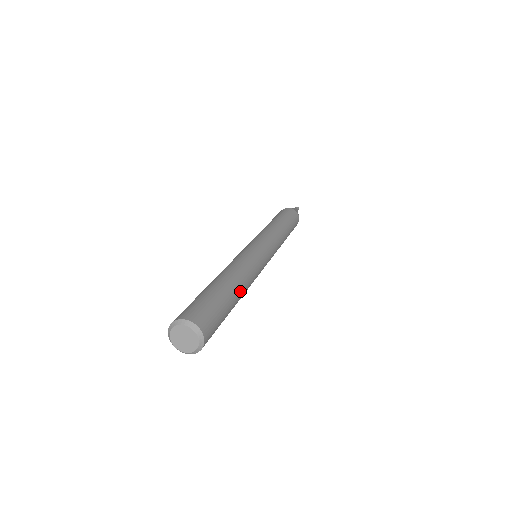
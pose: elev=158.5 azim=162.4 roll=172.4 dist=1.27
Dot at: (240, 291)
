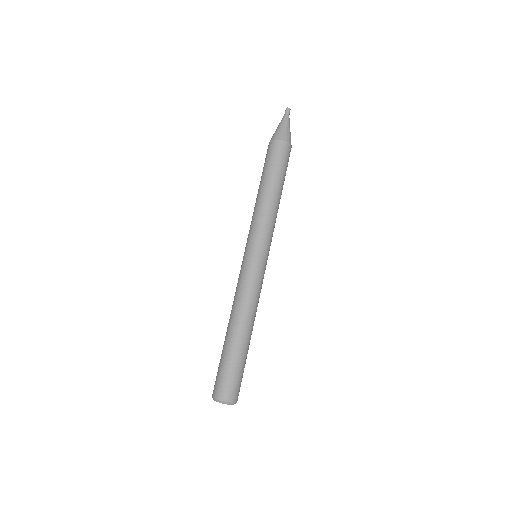
Dot at: (251, 333)
